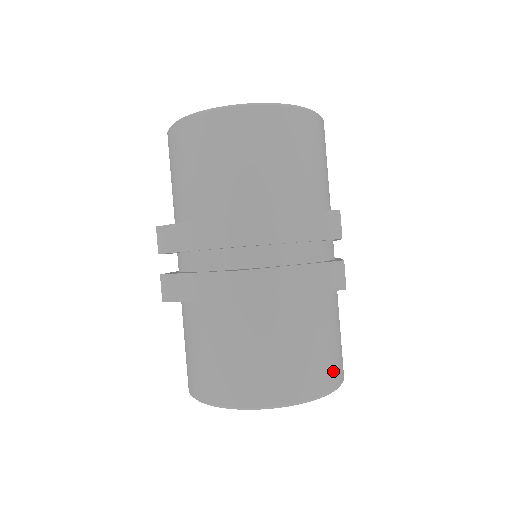
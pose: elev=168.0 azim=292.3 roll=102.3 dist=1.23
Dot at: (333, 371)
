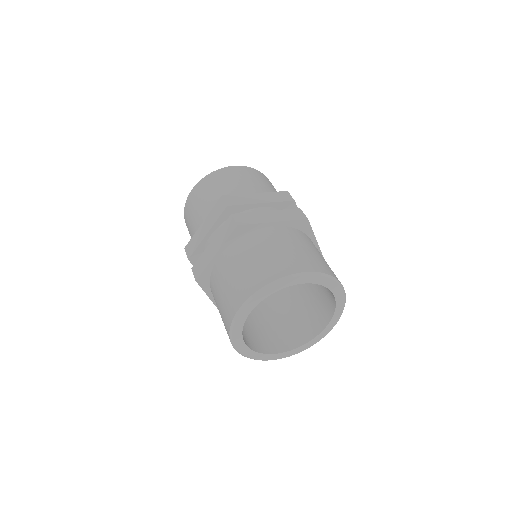
Dot at: (323, 266)
